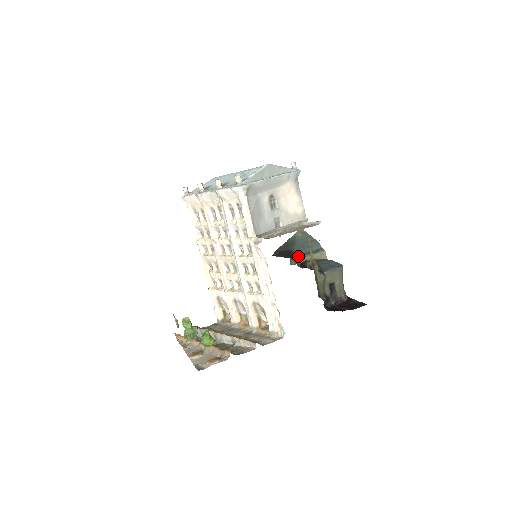
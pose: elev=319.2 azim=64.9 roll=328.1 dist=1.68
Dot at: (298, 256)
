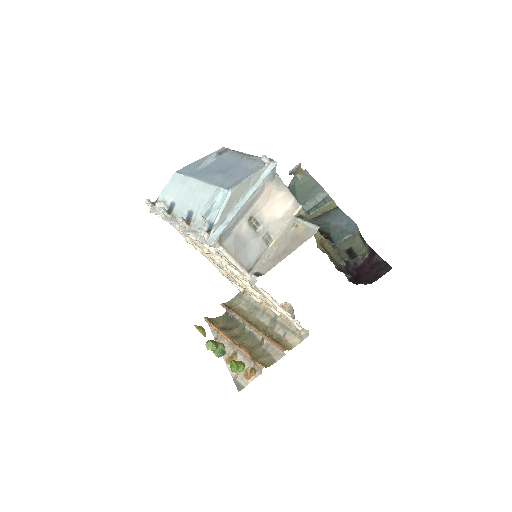
Dot at: occluded
